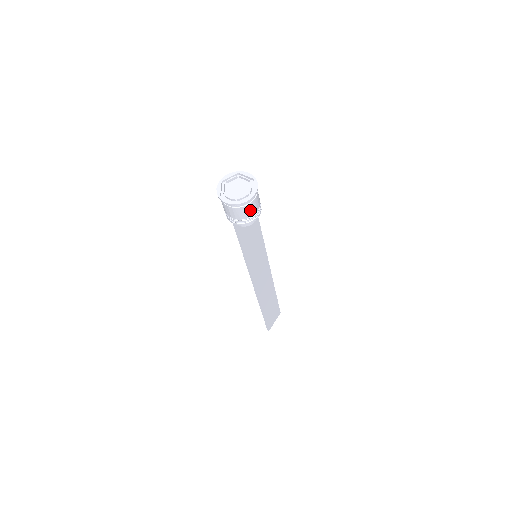
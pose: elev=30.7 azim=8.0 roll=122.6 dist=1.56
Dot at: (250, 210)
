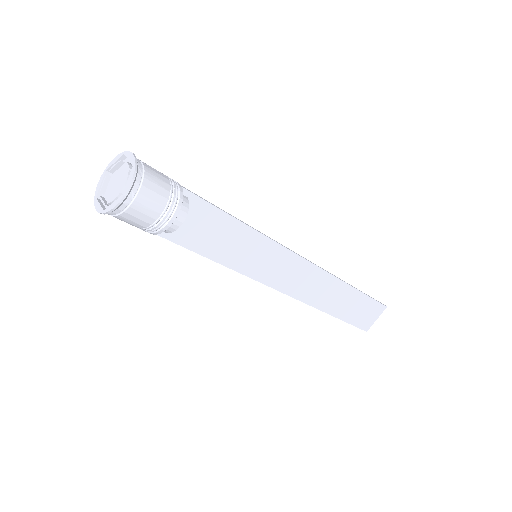
Dot at: (140, 216)
